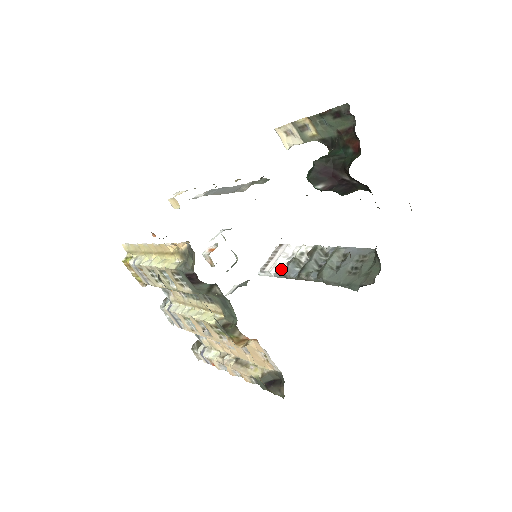
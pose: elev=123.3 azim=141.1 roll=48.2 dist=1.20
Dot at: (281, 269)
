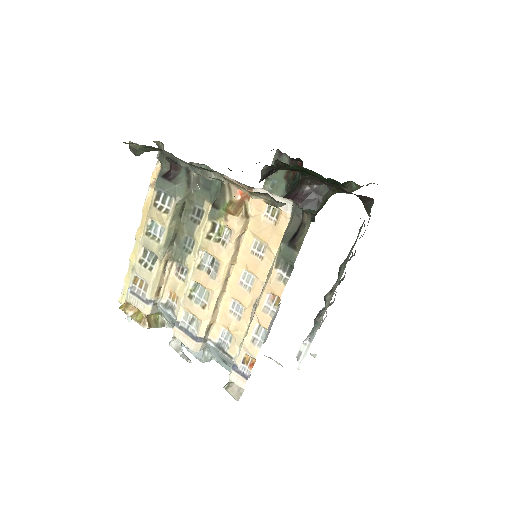
Dot at: occluded
